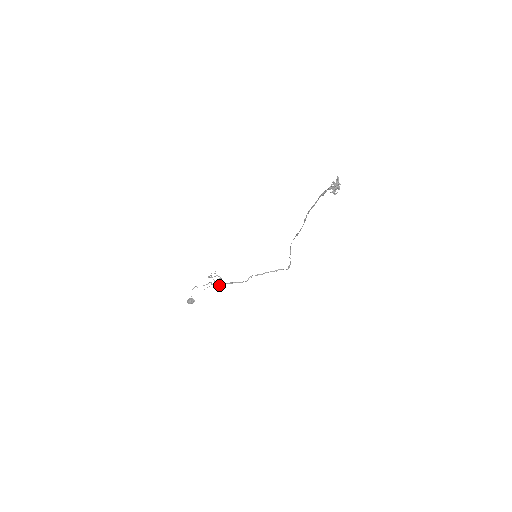
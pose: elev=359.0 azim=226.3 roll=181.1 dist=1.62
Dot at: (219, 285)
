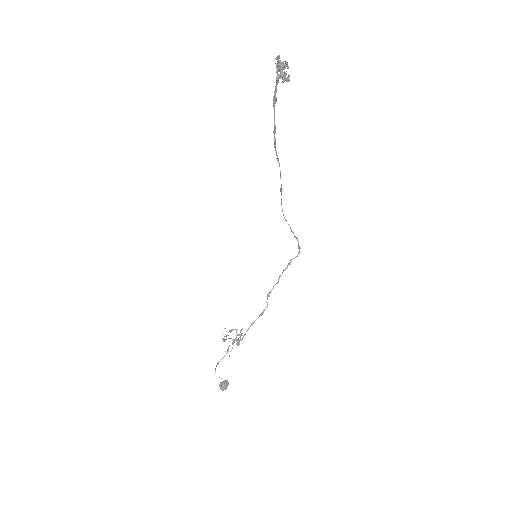
Dot at: occluded
